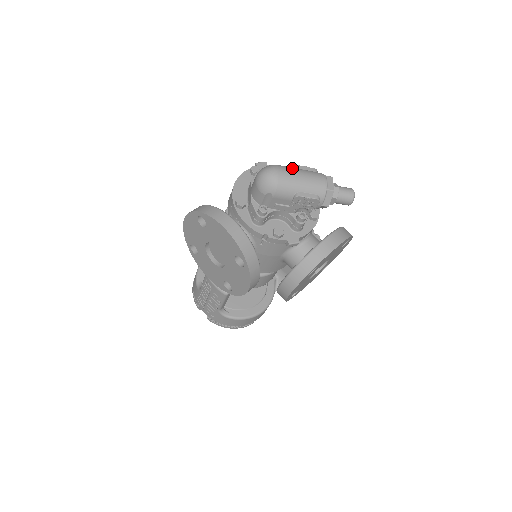
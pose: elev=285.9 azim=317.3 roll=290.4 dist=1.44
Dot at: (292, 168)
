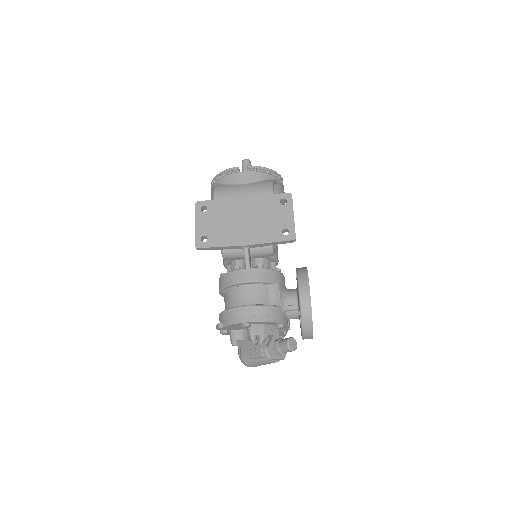
Dot at: (253, 364)
